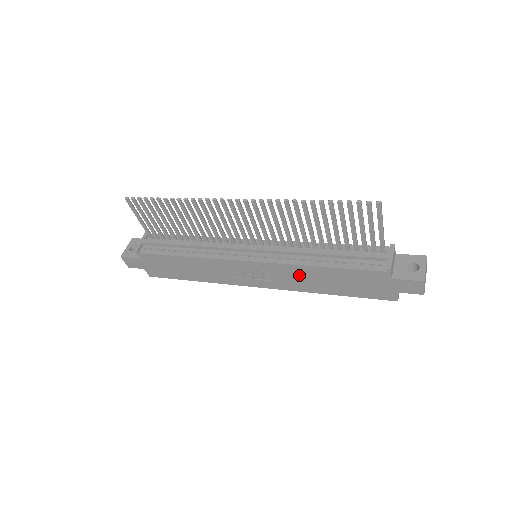
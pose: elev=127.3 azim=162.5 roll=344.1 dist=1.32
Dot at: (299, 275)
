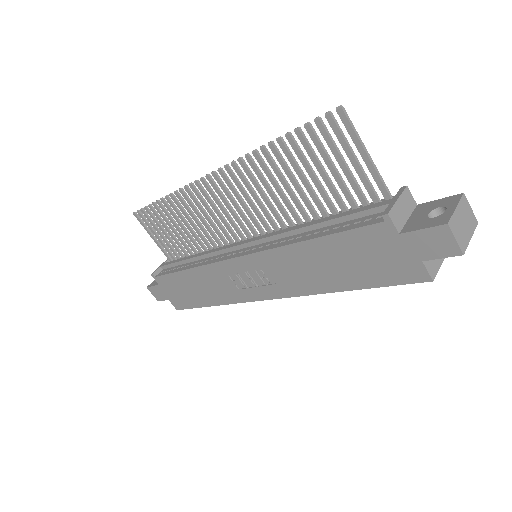
Dot at: (292, 264)
